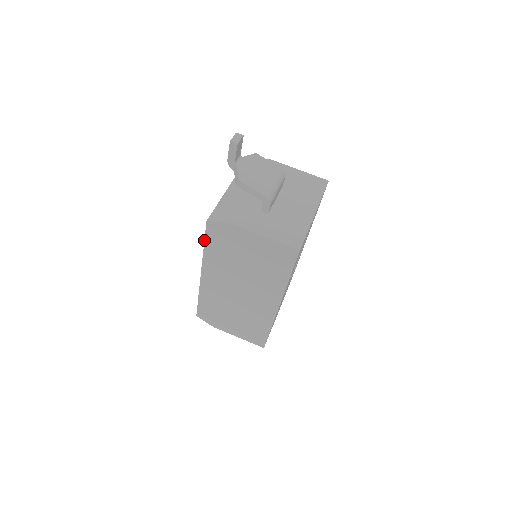
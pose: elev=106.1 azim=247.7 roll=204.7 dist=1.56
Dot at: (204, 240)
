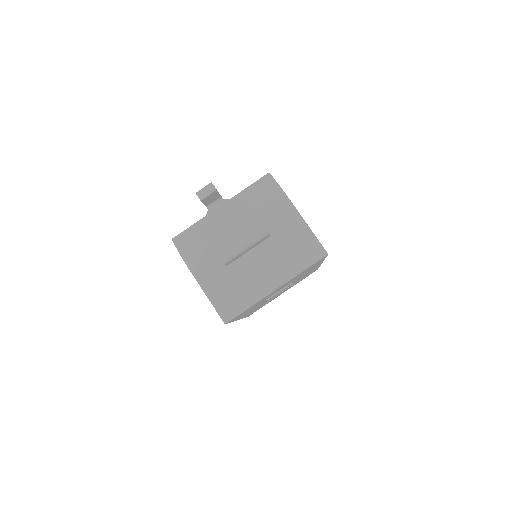
Dot at: occluded
